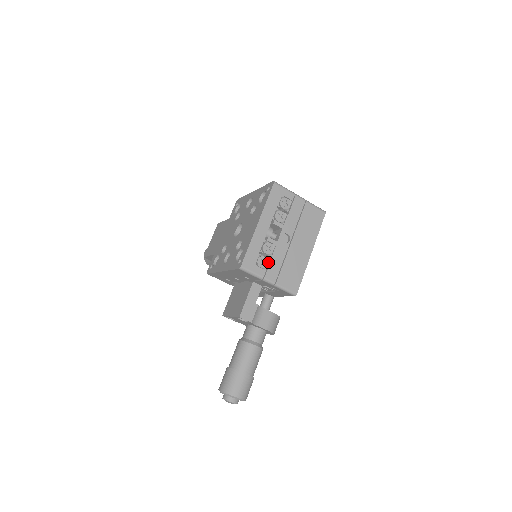
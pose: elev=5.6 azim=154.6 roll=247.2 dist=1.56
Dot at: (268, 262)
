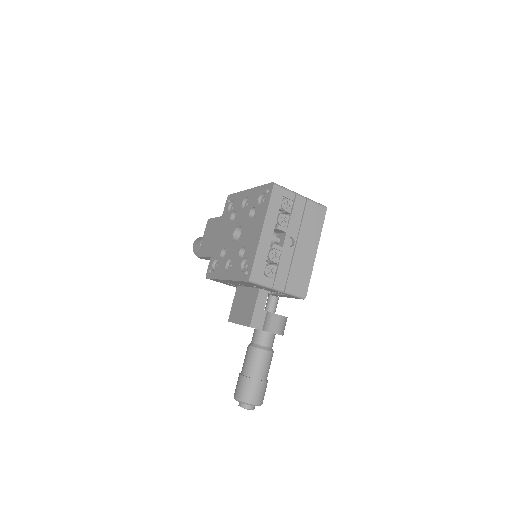
Dot at: (275, 270)
